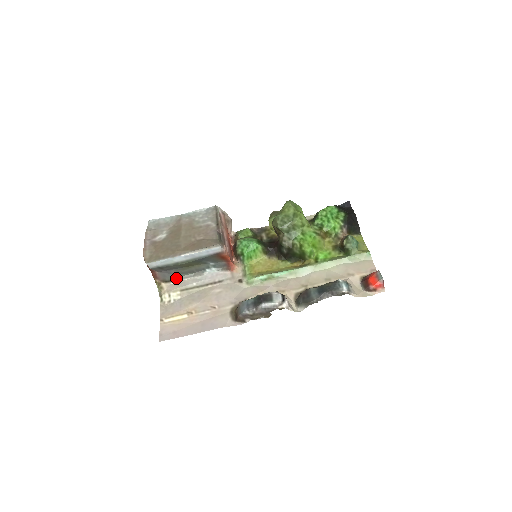
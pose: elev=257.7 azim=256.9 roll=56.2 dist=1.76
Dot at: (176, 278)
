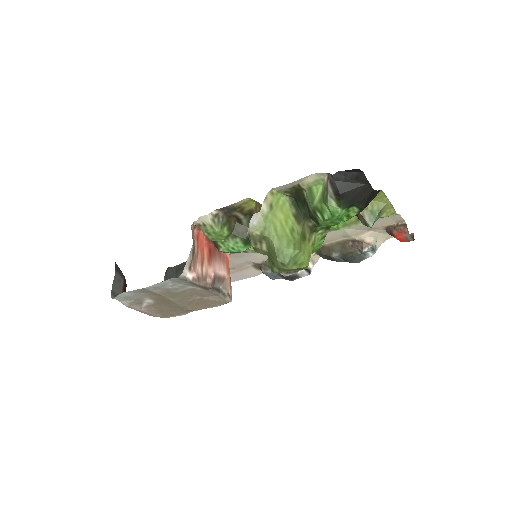
Dot at: (173, 267)
